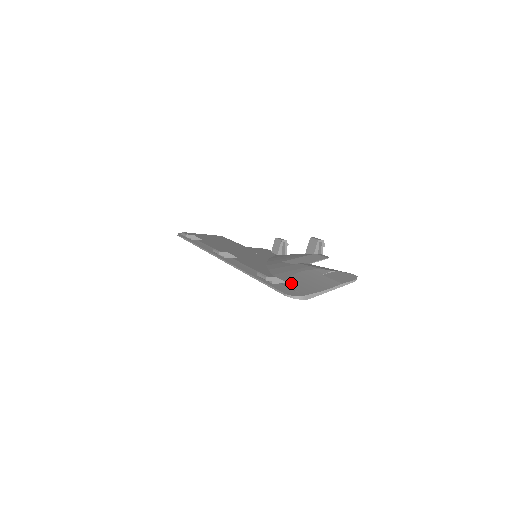
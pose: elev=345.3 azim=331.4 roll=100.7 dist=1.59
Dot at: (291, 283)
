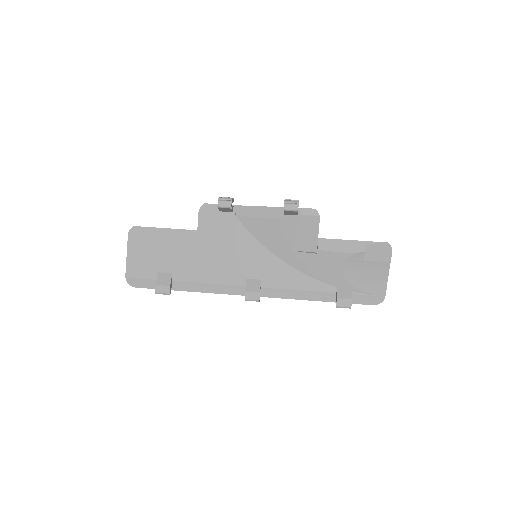
Dot at: (358, 288)
